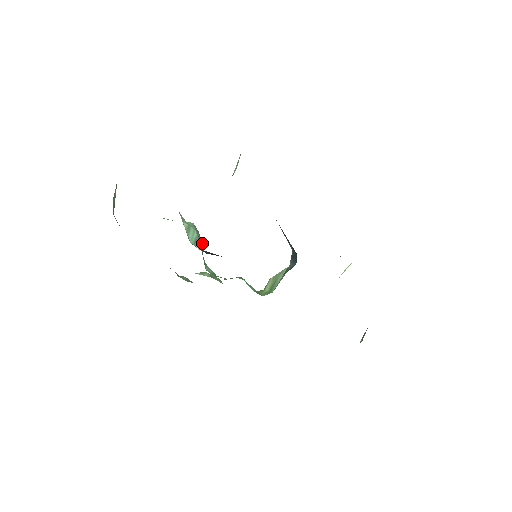
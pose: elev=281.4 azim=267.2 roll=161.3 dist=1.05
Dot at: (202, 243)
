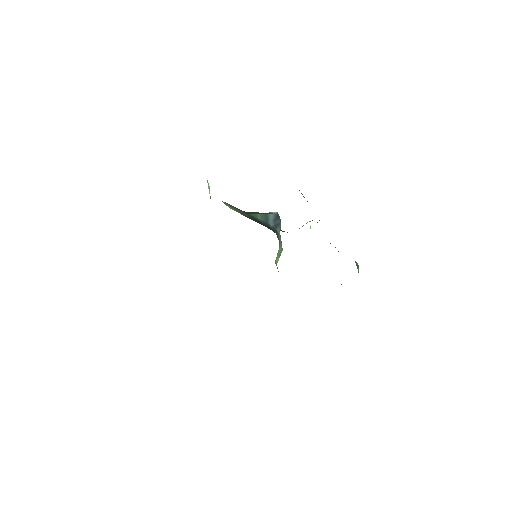
Dot at: occluded
